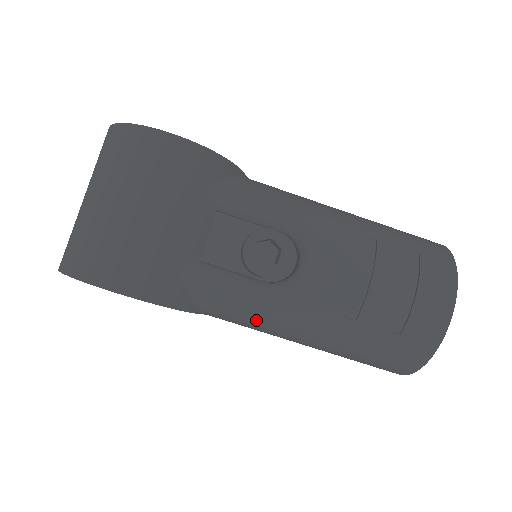
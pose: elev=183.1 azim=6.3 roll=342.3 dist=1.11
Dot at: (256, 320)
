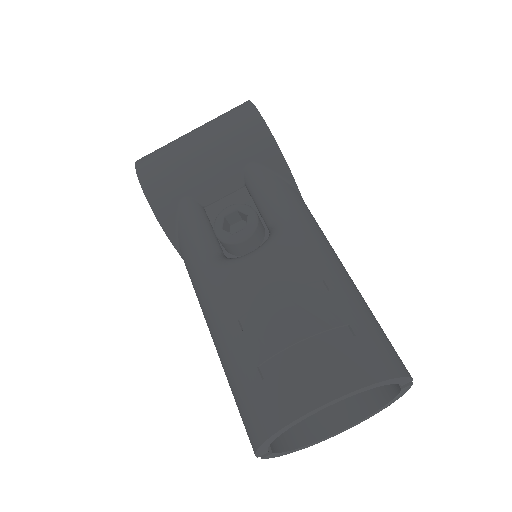
Dot at: (195, 278)
